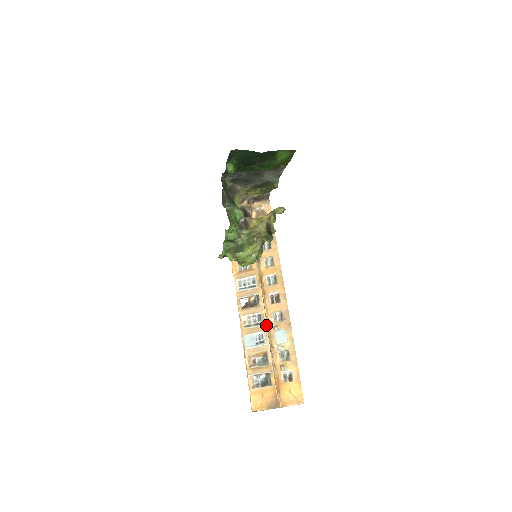
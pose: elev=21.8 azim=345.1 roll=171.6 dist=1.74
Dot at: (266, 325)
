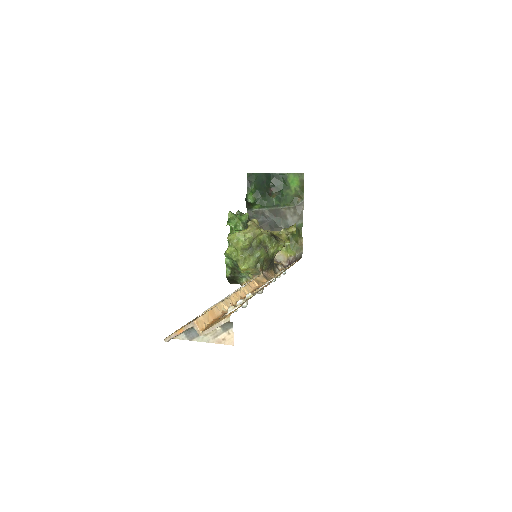
Dot at: (237, 291)
